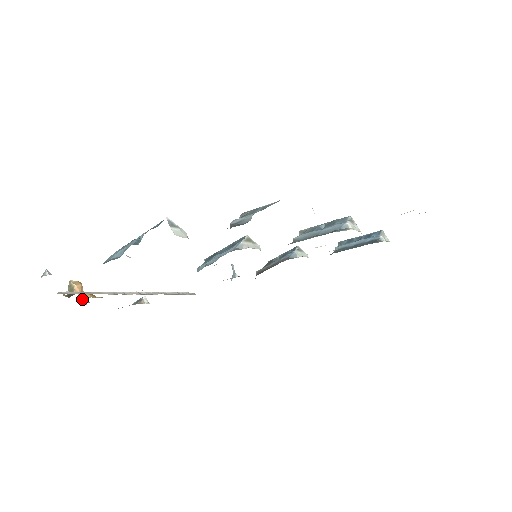
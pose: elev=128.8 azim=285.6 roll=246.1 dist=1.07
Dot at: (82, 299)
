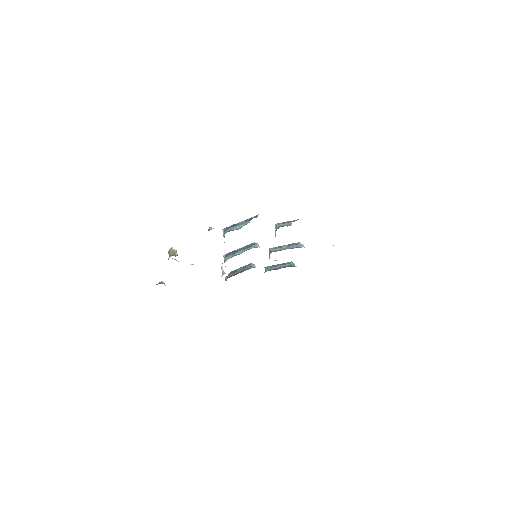
Dot at: occluded
